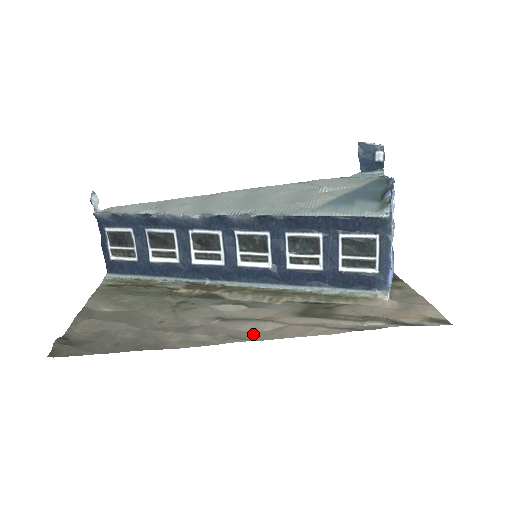
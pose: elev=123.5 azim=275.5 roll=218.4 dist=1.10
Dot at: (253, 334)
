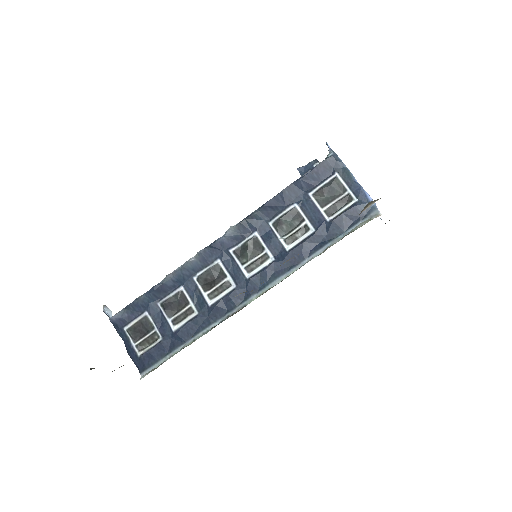
Dot at: occluded
